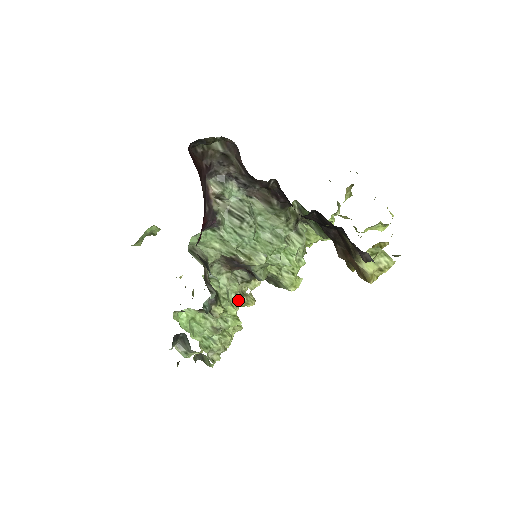
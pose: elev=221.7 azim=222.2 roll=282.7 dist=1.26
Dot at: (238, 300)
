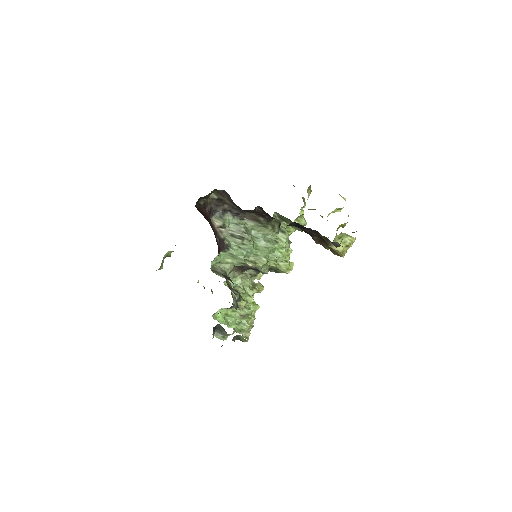
Dot at: (252, 291)
